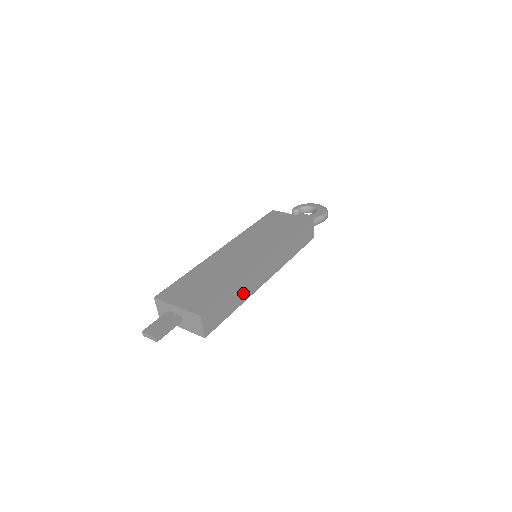
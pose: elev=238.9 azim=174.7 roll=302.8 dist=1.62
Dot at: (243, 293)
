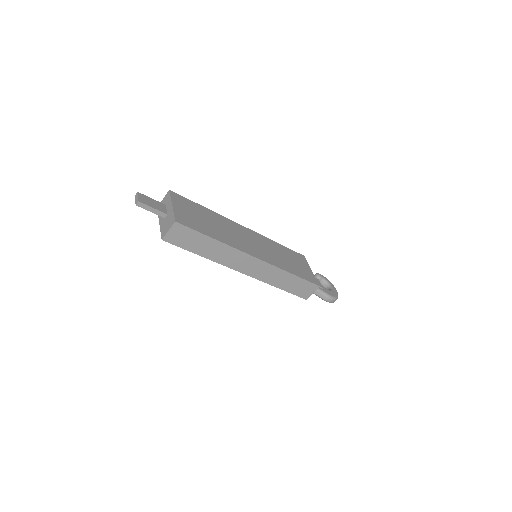
Dot at: (217, 254)
